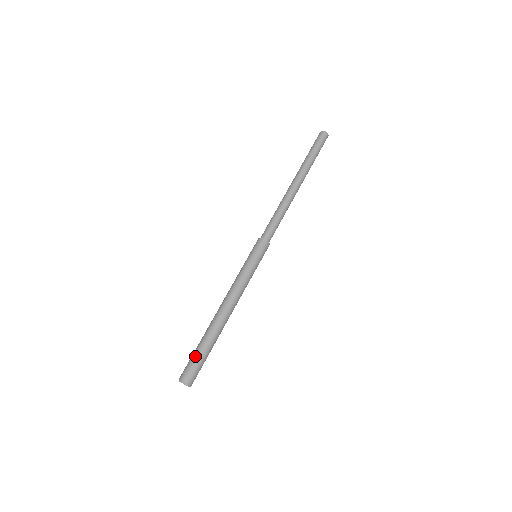
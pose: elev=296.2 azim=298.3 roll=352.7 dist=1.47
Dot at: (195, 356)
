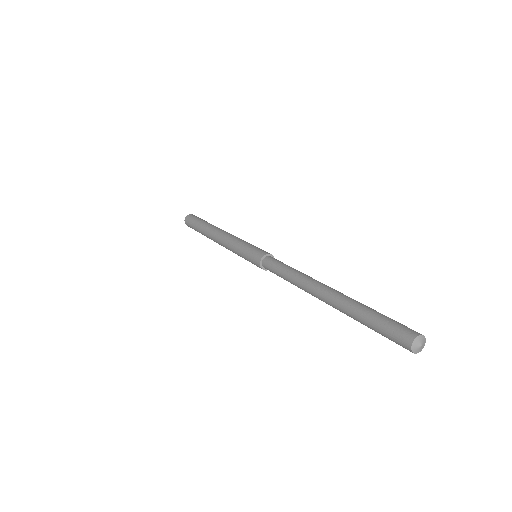
Dot at: (194, 224)
